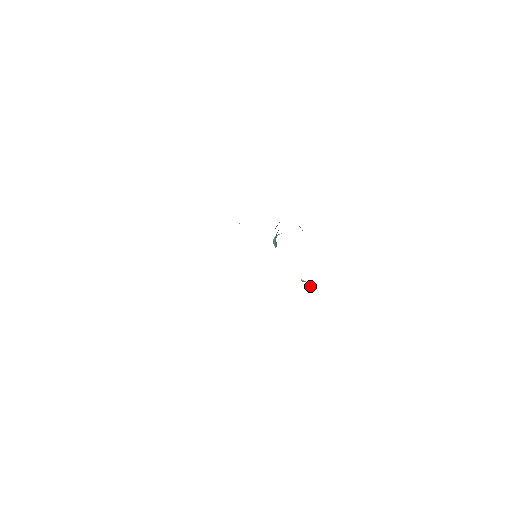
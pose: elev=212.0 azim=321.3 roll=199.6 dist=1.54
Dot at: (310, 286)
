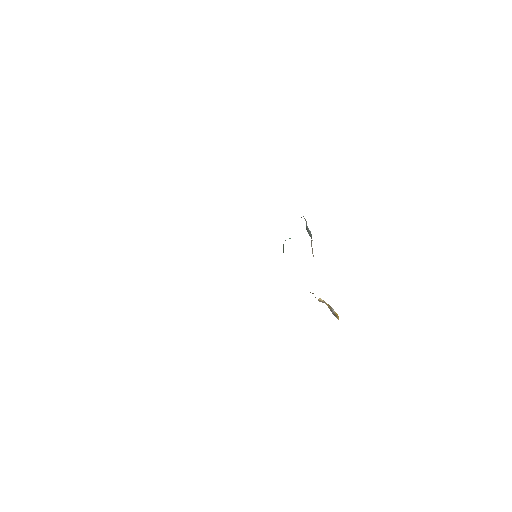
Dot at: (331, 309)
